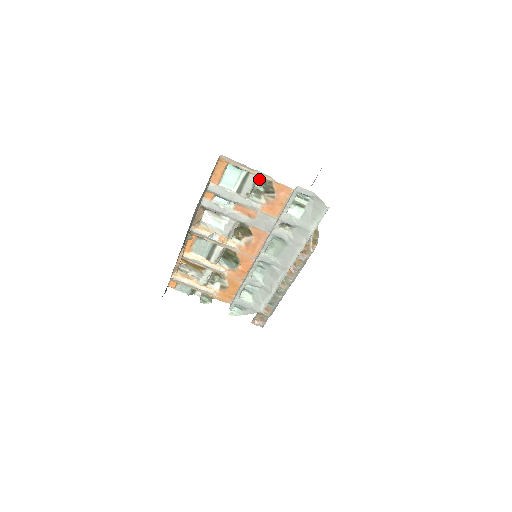
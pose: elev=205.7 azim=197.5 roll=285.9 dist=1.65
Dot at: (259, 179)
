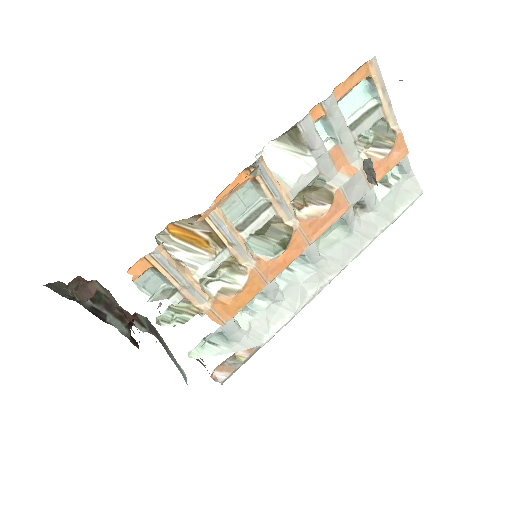
Dot at: (376, 123)
